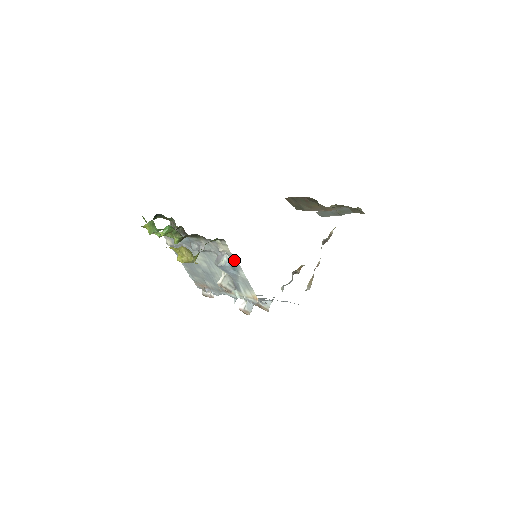
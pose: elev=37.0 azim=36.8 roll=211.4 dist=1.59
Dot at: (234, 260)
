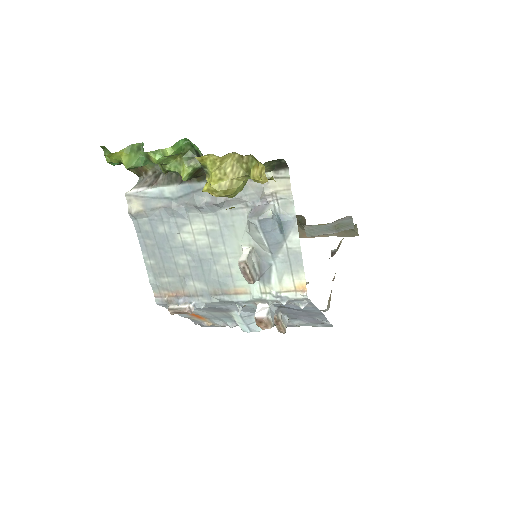
Dot at: (287, 211)
